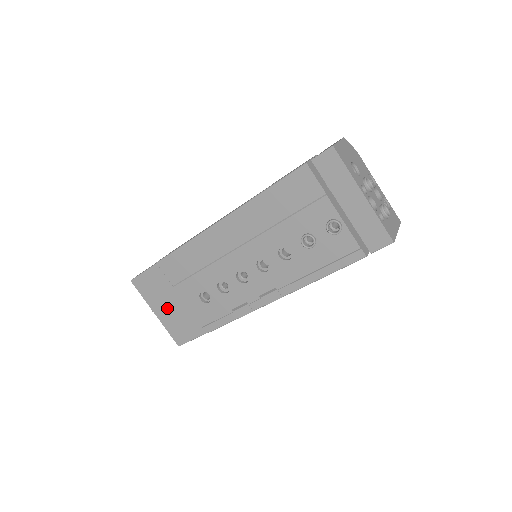
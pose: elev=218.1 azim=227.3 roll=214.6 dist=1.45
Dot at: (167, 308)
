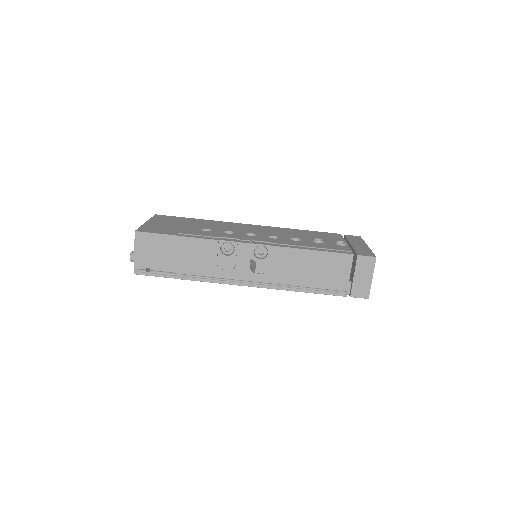
Dot at: (163, 224)
